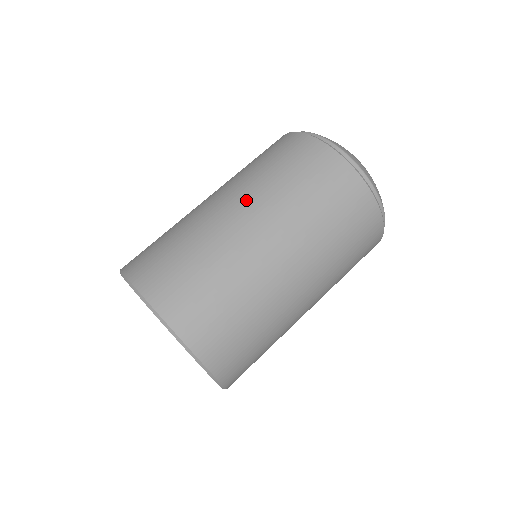
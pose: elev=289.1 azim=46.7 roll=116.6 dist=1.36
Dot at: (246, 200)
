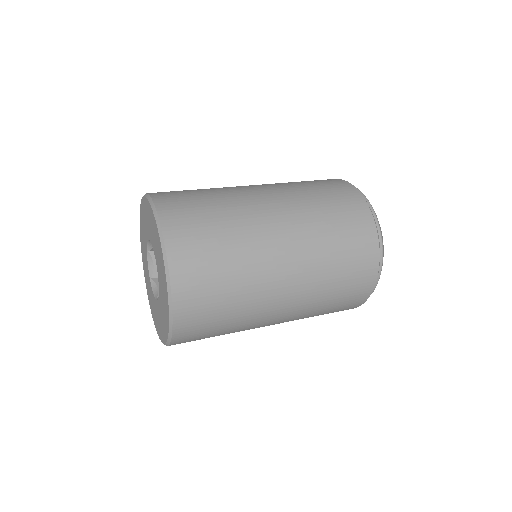
Dot at: (286, 208)
